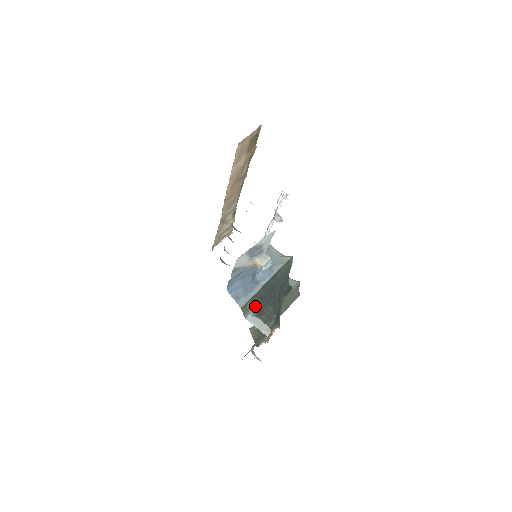
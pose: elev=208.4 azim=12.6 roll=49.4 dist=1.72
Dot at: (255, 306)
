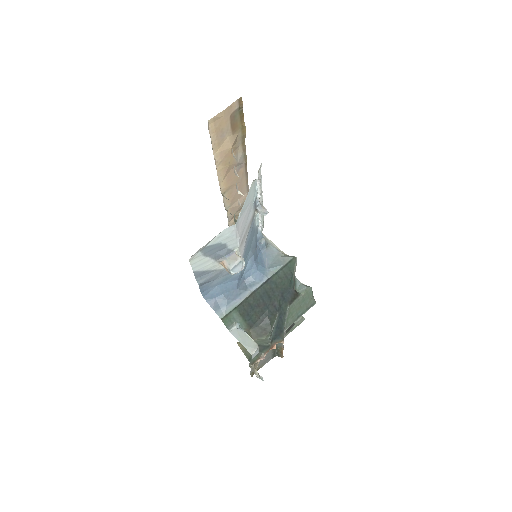
Dot at: (243, 316)
